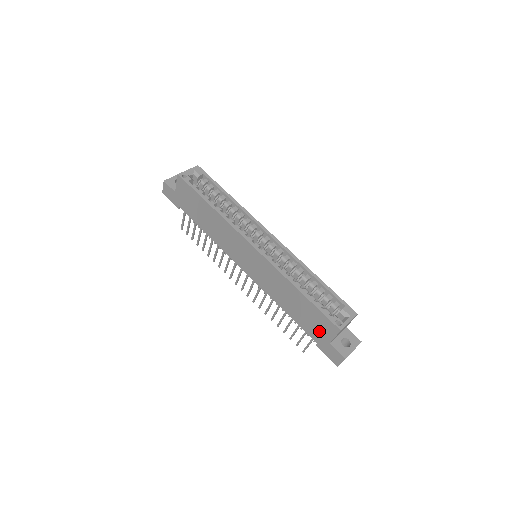
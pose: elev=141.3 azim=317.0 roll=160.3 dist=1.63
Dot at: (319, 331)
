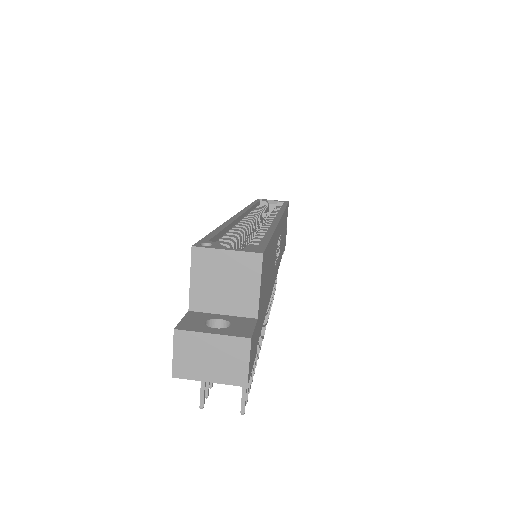
Dot at: occluded
